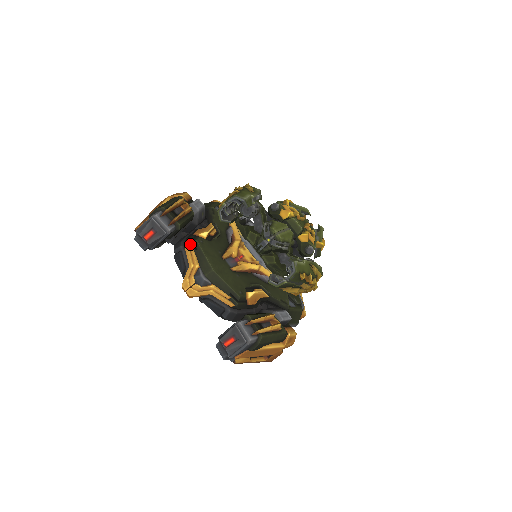
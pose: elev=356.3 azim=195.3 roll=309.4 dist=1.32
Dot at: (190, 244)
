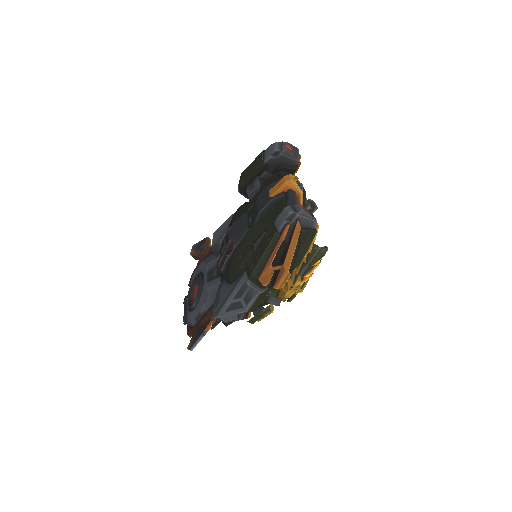
Dot at: occluded
